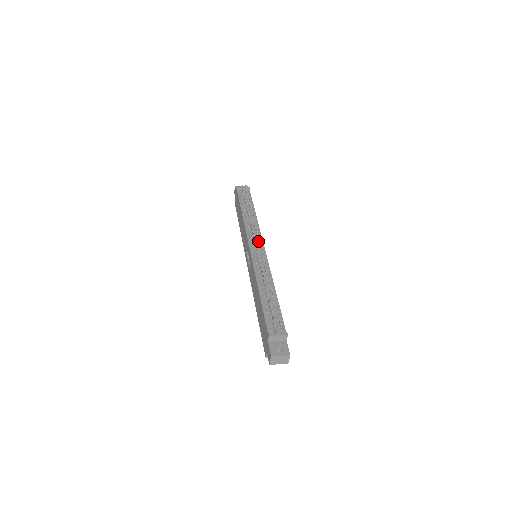
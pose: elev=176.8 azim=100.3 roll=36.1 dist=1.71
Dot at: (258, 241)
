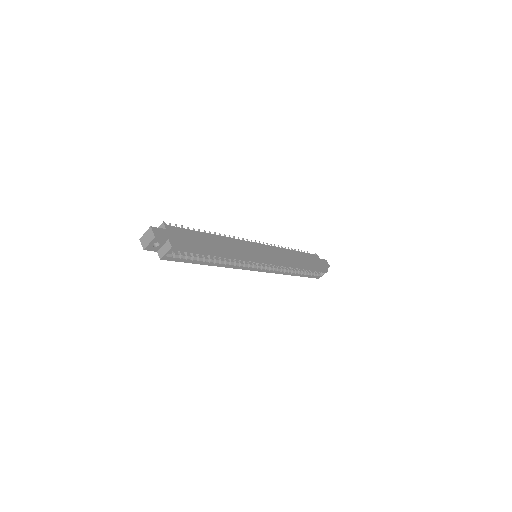
Dot at: occluded
